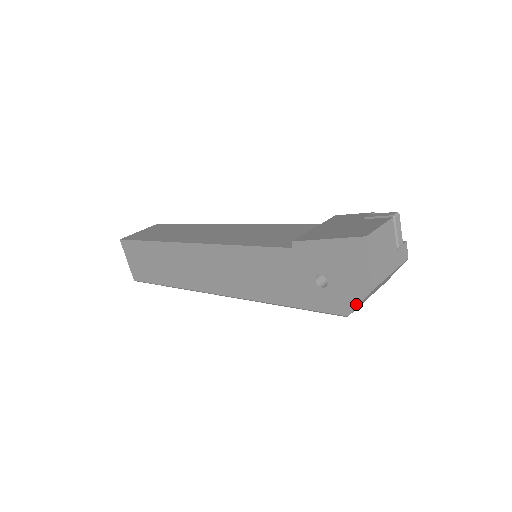
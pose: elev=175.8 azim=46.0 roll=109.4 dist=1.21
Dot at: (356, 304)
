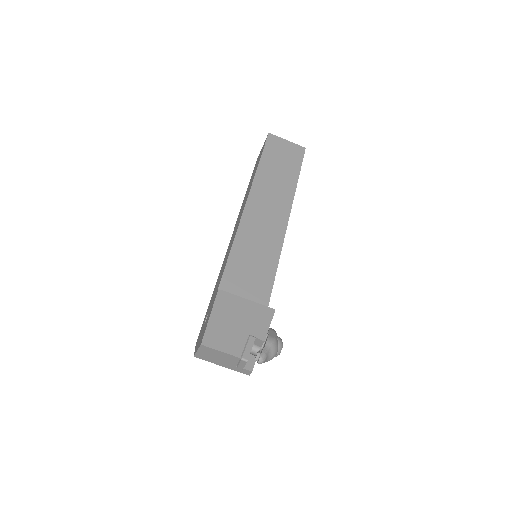
Dot at: (195, 348)
